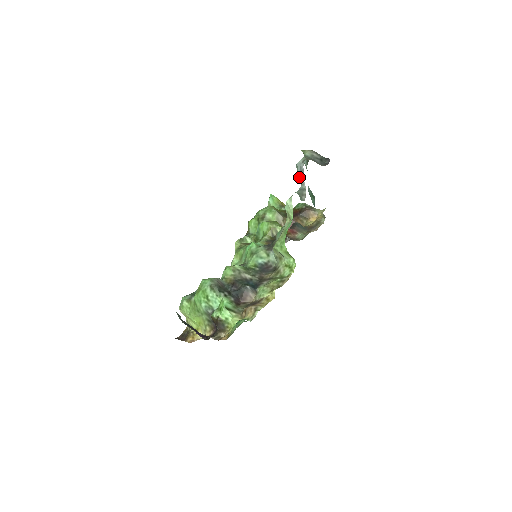
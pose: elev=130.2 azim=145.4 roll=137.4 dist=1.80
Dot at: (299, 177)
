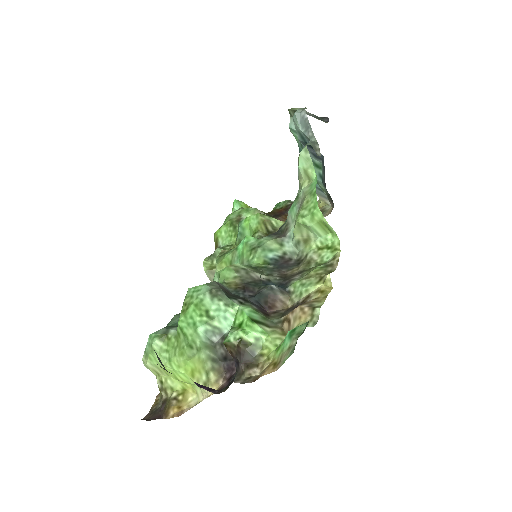
Dot at: (301, 131)
